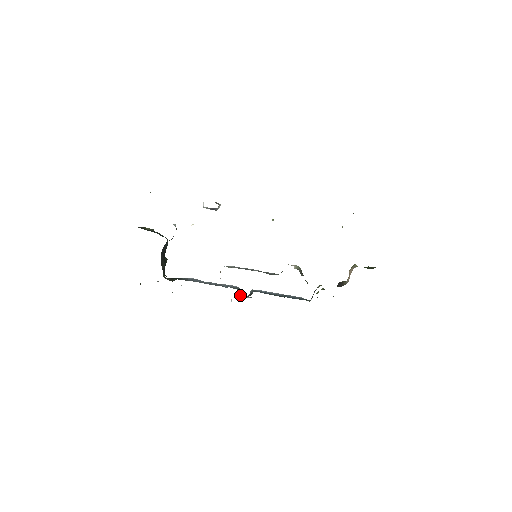
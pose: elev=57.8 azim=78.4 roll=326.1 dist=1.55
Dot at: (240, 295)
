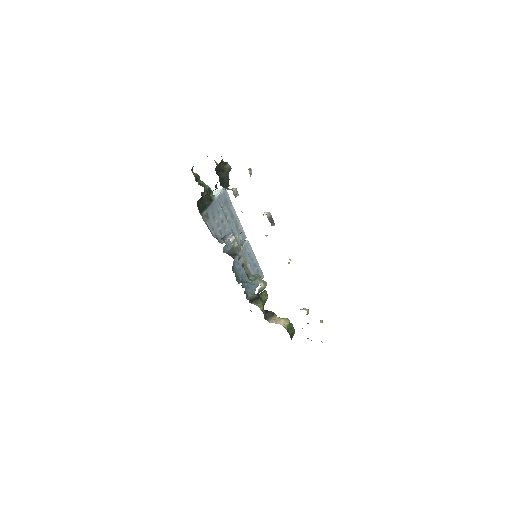
Dot at: occluded
